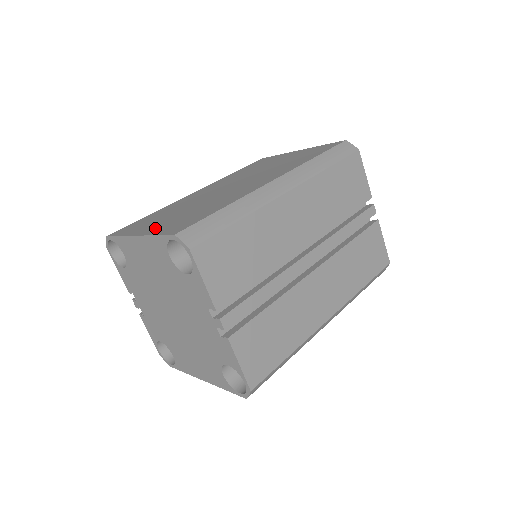
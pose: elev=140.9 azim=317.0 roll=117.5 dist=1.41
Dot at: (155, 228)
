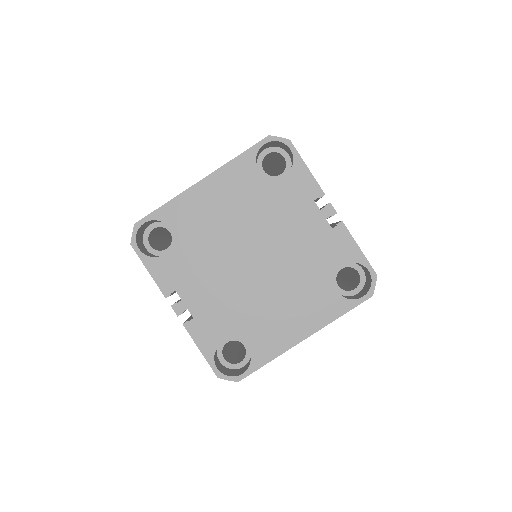
Dot at: occluded
